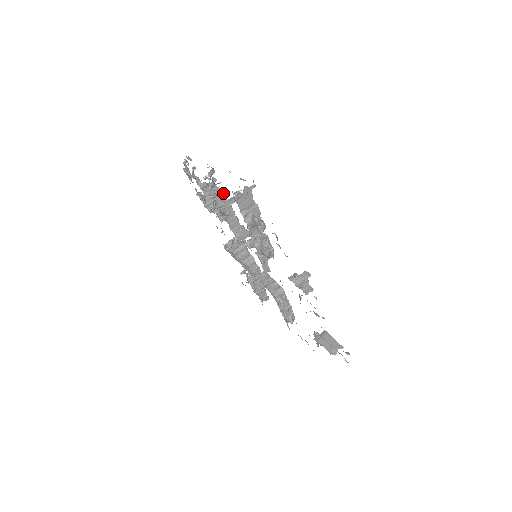
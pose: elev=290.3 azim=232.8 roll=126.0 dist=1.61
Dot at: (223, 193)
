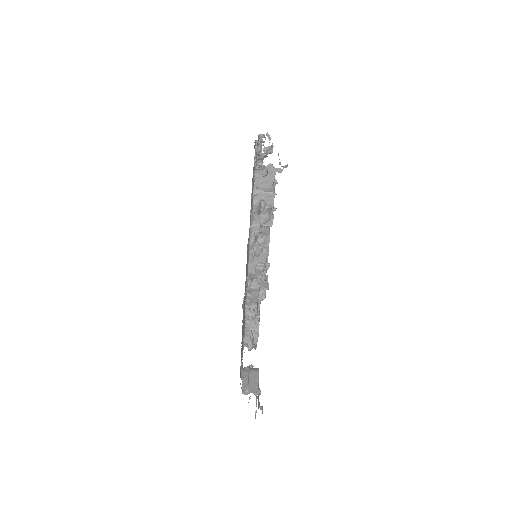
Dot at: occluded
